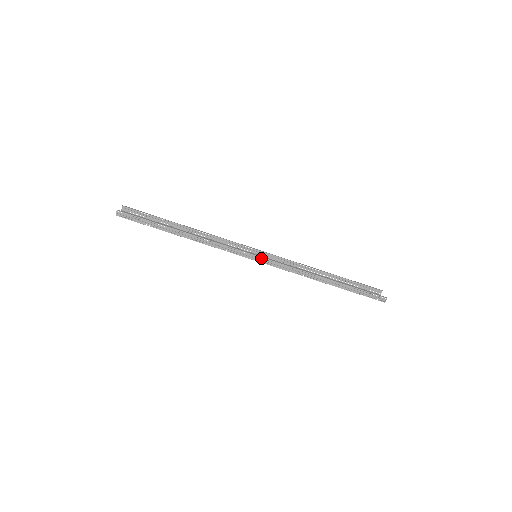
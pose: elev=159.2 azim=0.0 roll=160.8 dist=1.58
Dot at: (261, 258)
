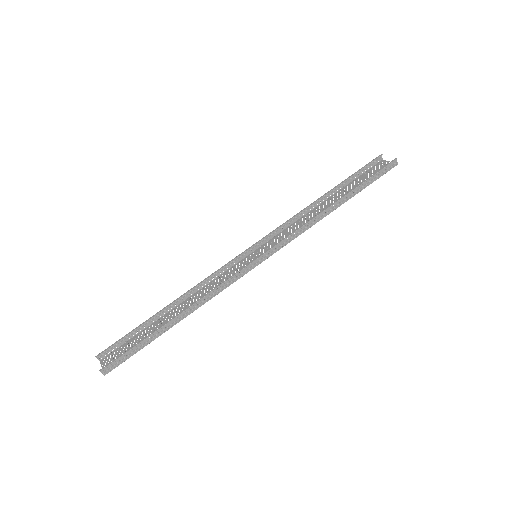
Dot at: (264, 255)
